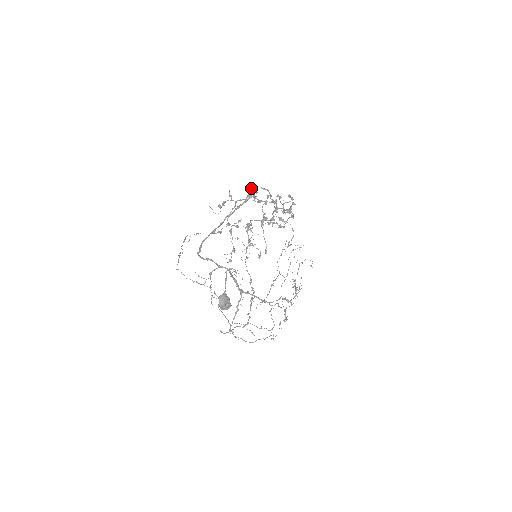
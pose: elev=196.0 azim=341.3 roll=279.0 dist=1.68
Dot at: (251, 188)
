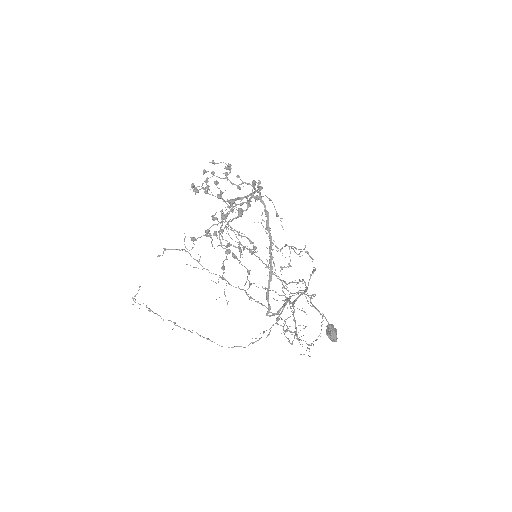
Dot at: (196, 188)
